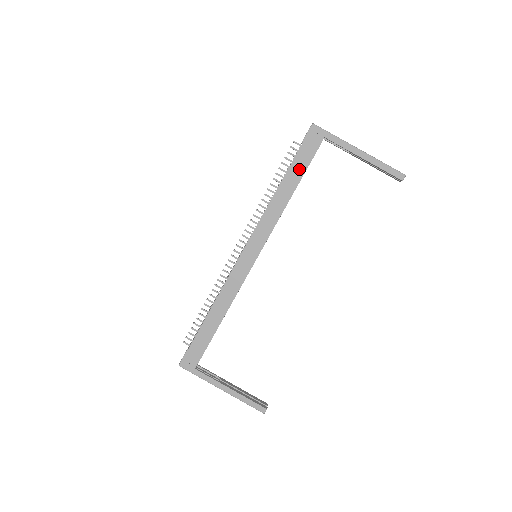
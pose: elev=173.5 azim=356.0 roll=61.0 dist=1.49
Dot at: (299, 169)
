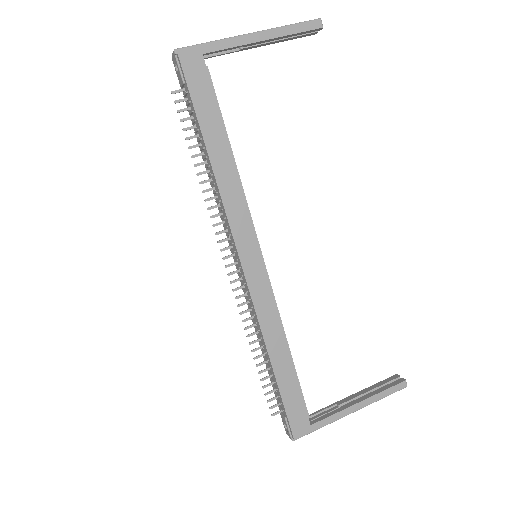
Dot at: (212, 117)
